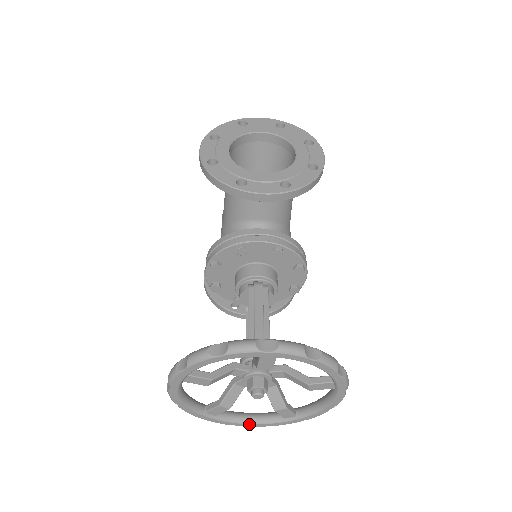
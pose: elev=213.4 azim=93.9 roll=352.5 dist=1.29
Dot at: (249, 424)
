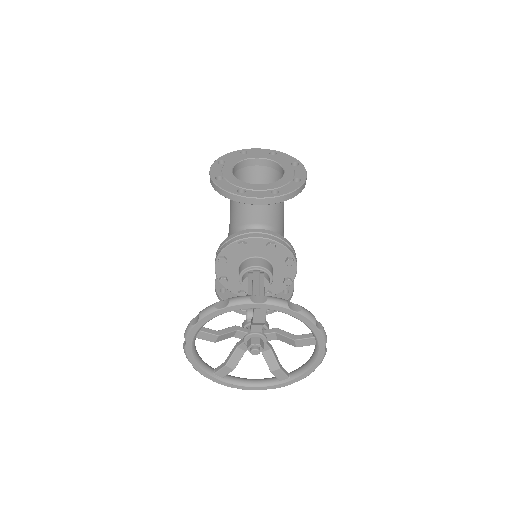
Dot at: (251, 387)
